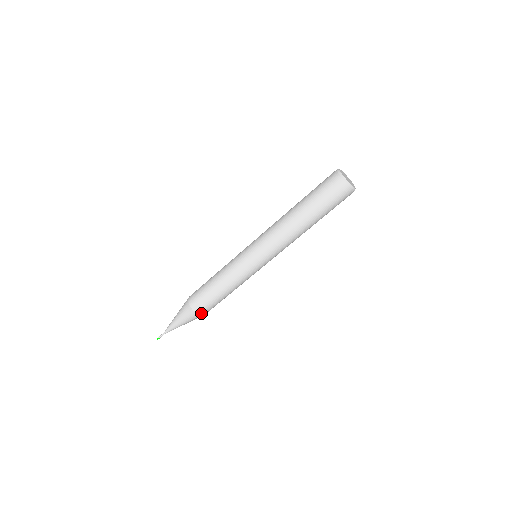
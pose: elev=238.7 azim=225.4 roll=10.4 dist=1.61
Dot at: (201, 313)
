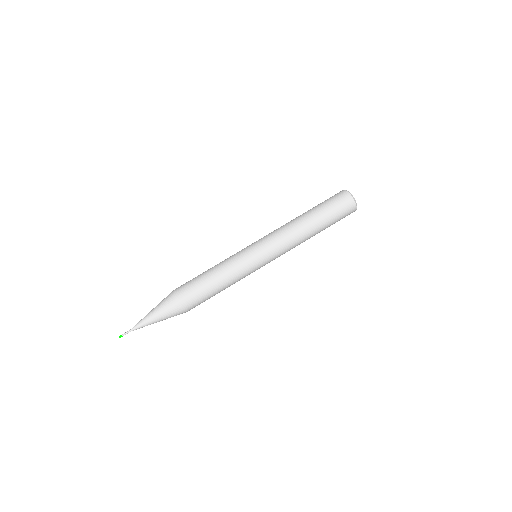
Dot at: (178, 293)
